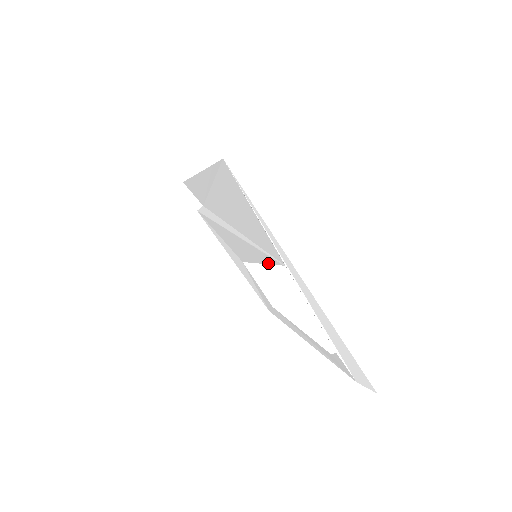
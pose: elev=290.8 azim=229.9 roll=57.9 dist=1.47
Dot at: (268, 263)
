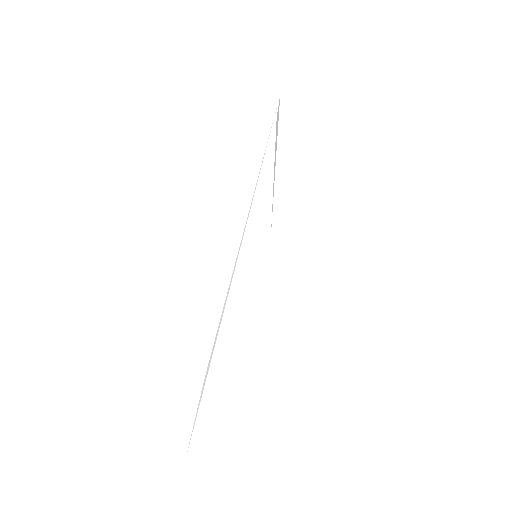
Dot at: occluded
